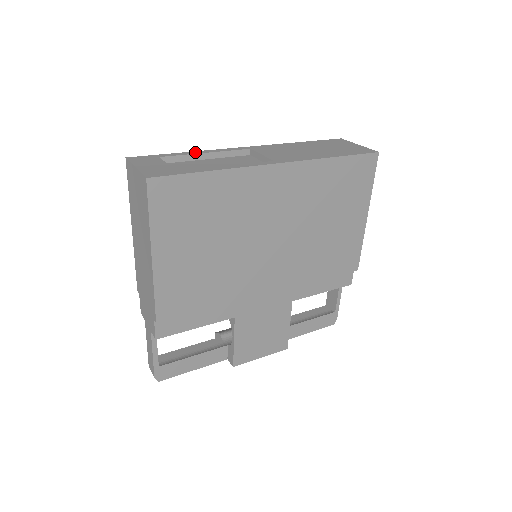
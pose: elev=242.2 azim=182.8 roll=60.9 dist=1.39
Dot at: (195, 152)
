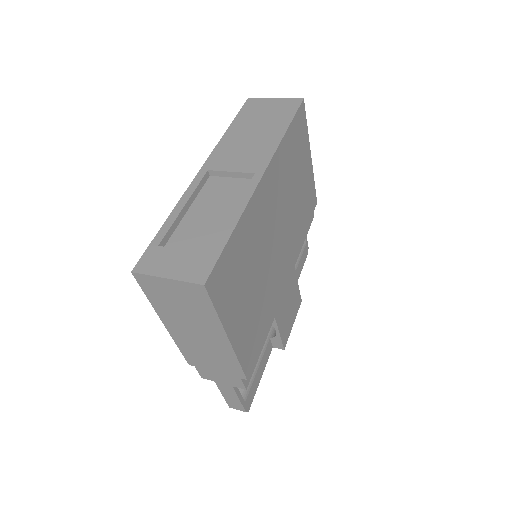
Dot at: (174, 213)
